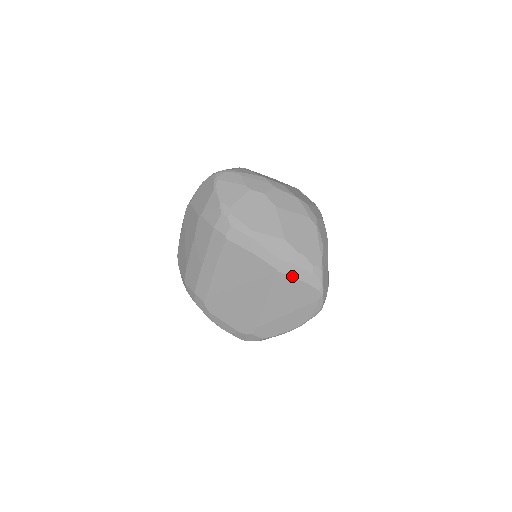
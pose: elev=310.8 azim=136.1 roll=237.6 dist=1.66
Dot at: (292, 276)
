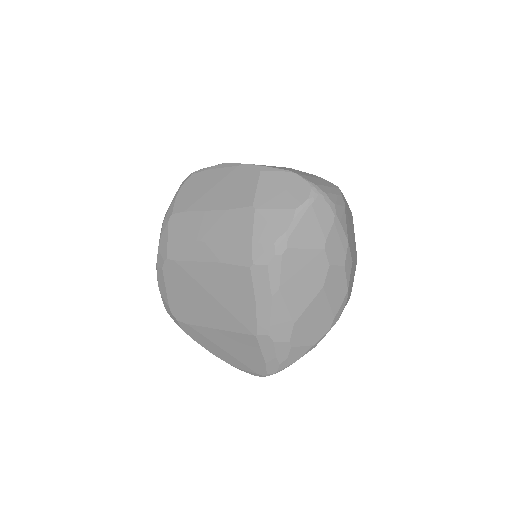
Dot at: (262, 349)
